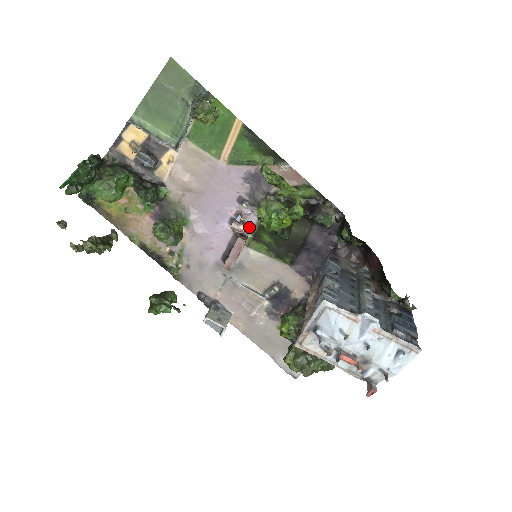
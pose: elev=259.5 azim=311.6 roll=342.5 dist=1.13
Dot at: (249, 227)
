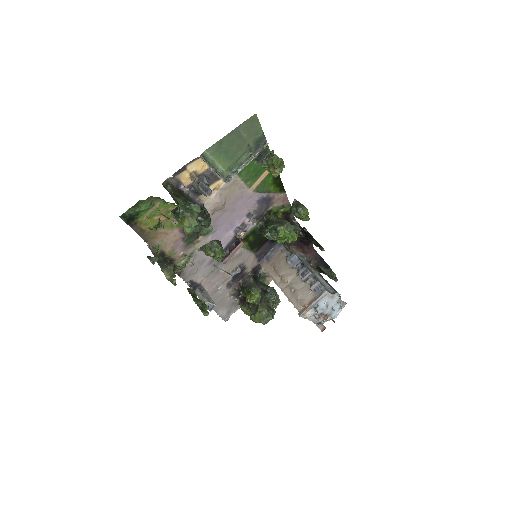
Dot at: (245, 232)
